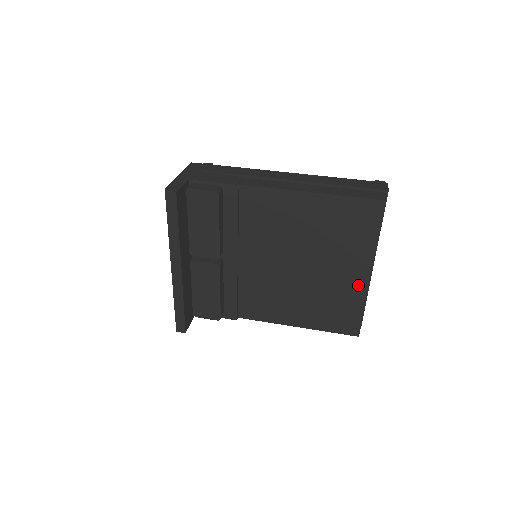
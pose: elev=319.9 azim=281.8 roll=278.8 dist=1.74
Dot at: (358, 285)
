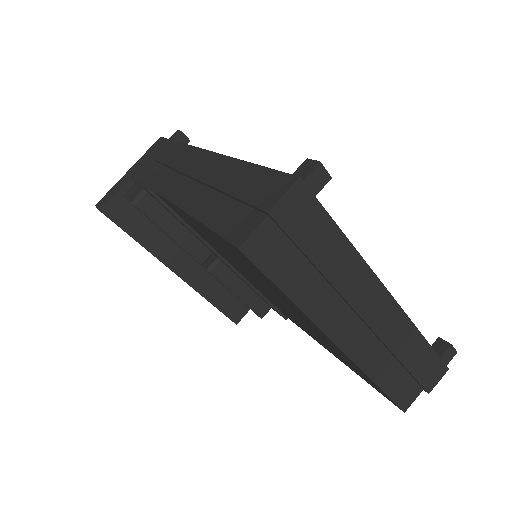
Dot at: (338, 350)
